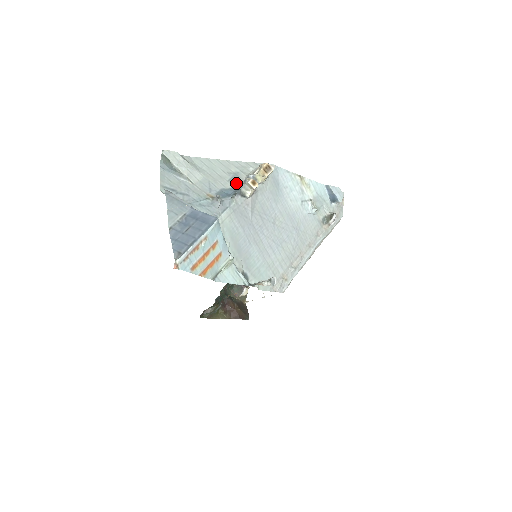
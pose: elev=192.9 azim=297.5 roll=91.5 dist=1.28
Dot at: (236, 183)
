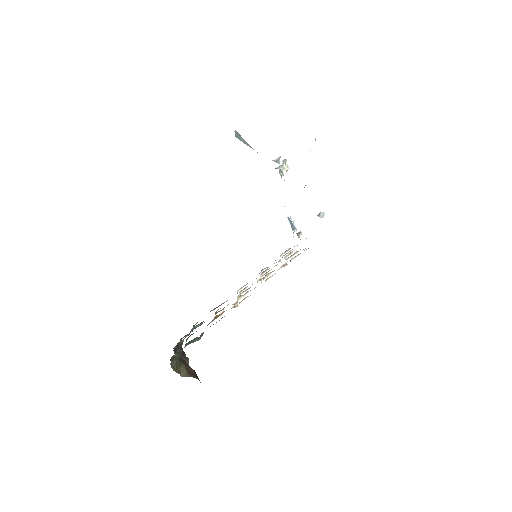
Dot at: occluded
